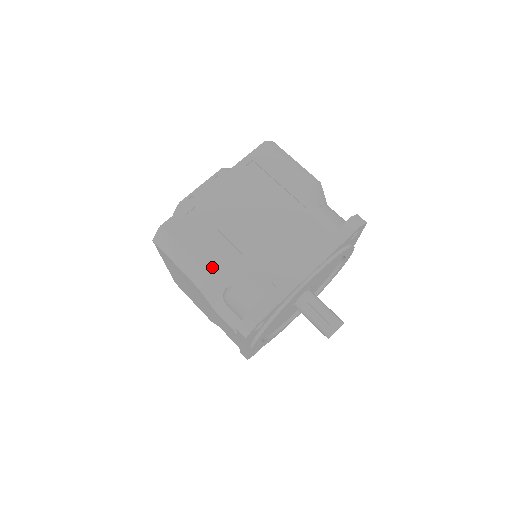
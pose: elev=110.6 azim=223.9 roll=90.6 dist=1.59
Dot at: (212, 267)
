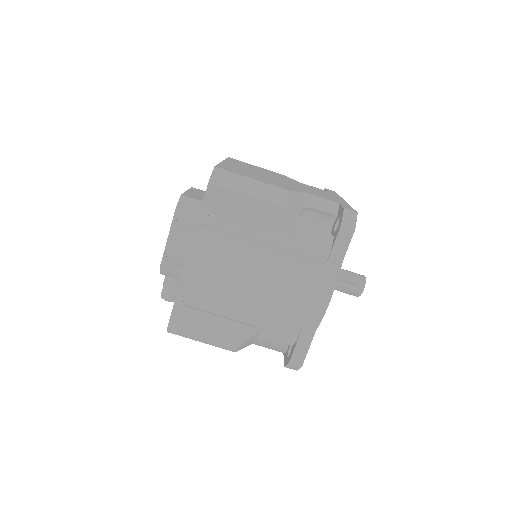
Dot at: (237, 339)
